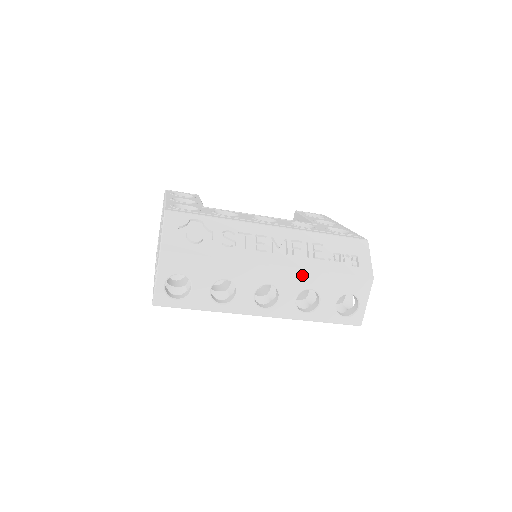
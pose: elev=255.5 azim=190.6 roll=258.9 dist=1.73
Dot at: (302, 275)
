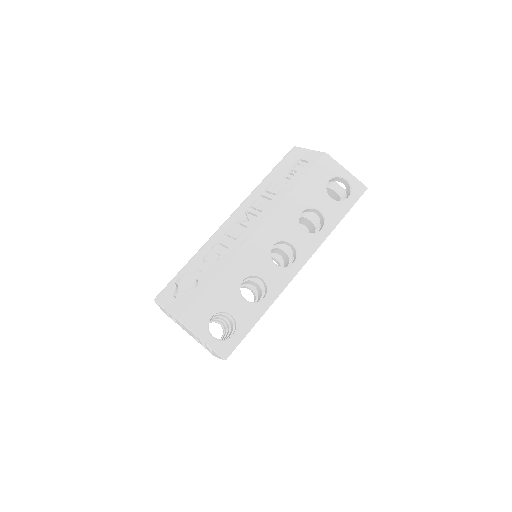
Dot at: (283, 212)
